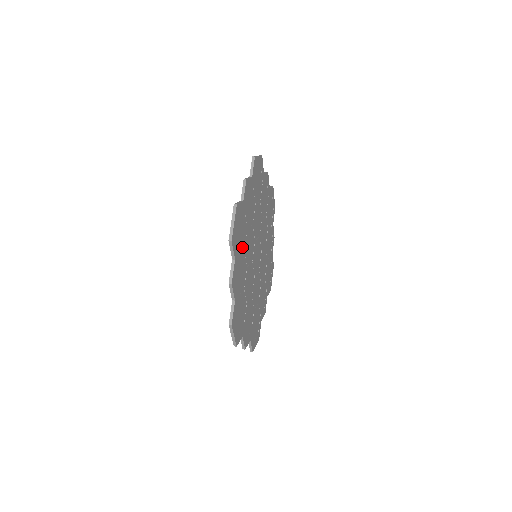
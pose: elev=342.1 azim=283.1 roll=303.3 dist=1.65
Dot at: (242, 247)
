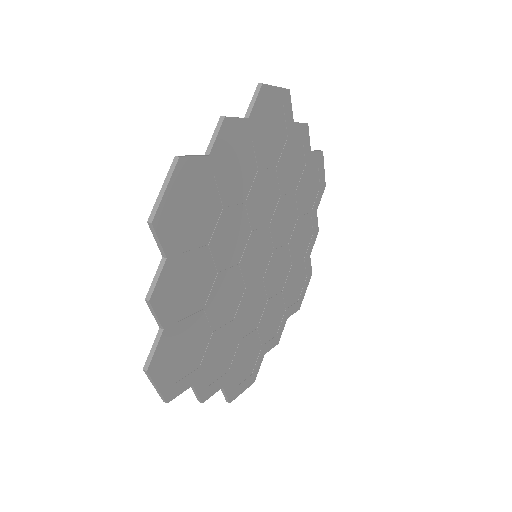
Dot at: (204, 342)
